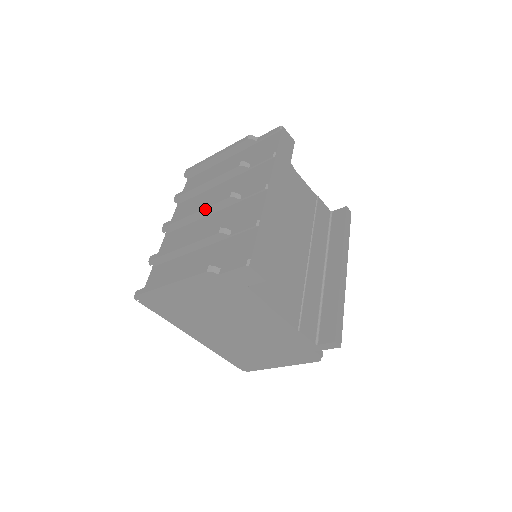
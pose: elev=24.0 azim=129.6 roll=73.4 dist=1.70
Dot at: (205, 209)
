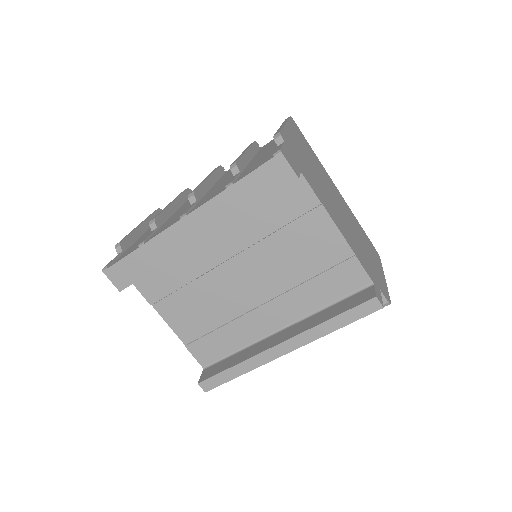
Dot at: occluded
